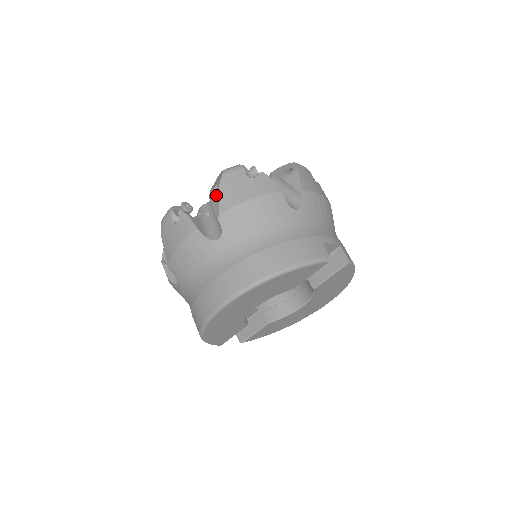
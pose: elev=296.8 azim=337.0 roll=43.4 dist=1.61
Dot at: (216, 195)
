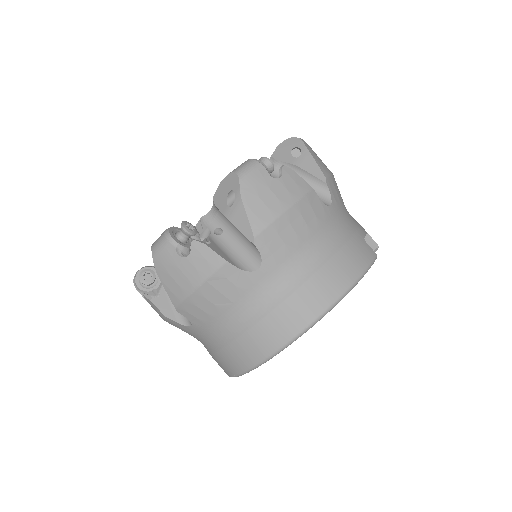
Dot at: (239, 210)
